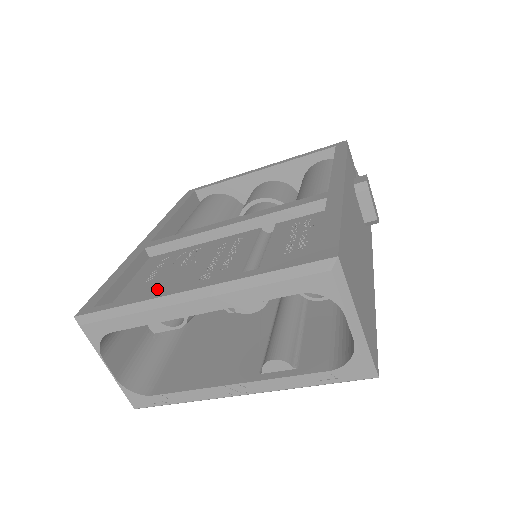
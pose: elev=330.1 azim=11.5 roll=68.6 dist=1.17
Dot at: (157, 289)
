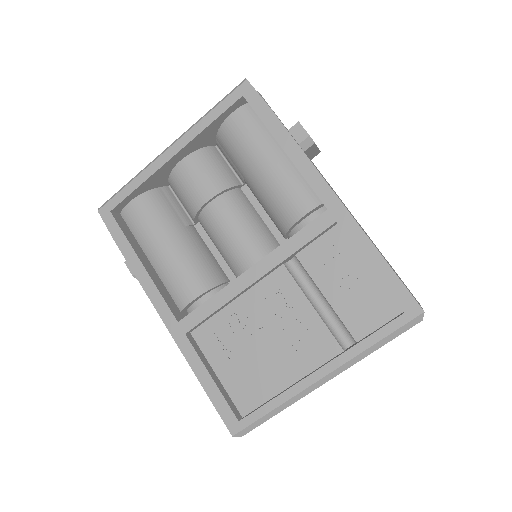
Dot at: (262, 372)
